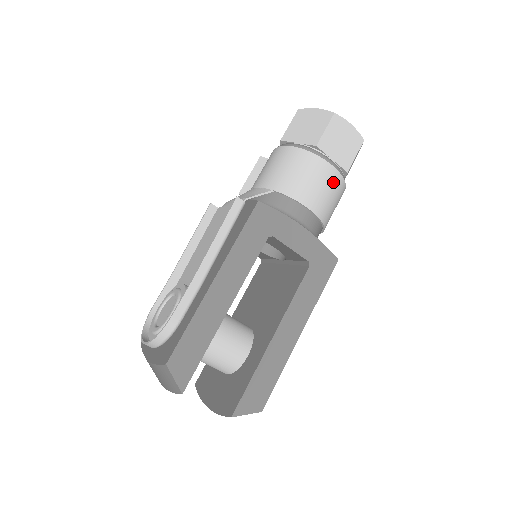
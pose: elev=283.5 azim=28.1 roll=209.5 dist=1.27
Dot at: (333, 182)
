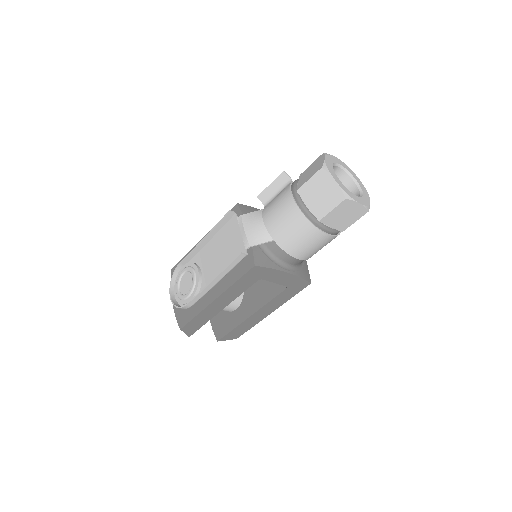
Dot at: (325, 242)
